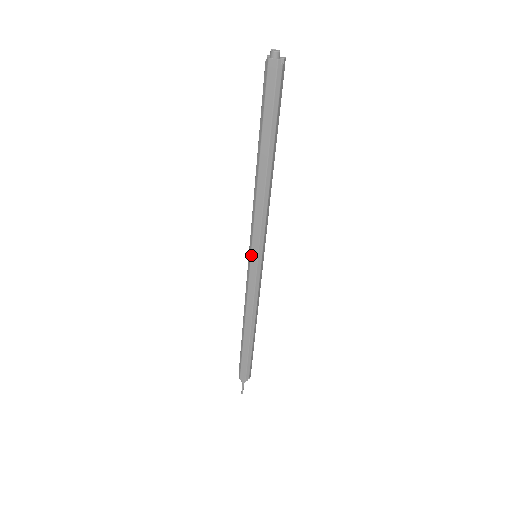
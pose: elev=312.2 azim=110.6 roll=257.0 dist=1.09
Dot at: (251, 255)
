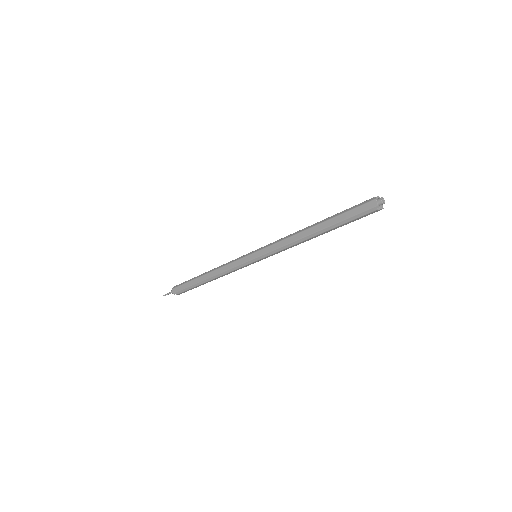
Dot at: (254, 253)
